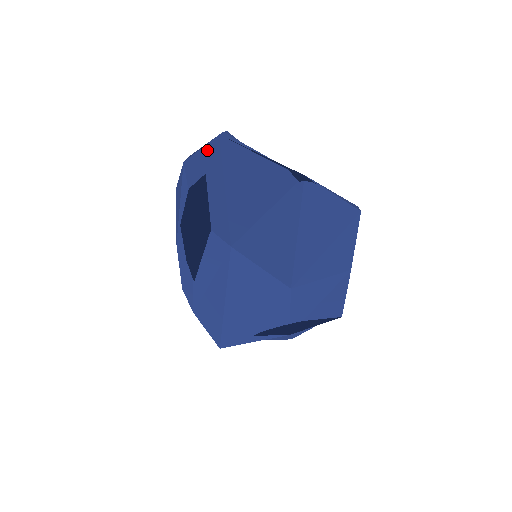
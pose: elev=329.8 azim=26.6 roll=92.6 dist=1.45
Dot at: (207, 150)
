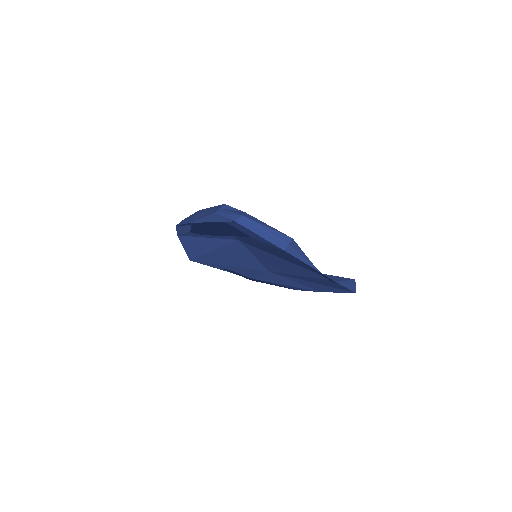
Dot at: (264, 240)
